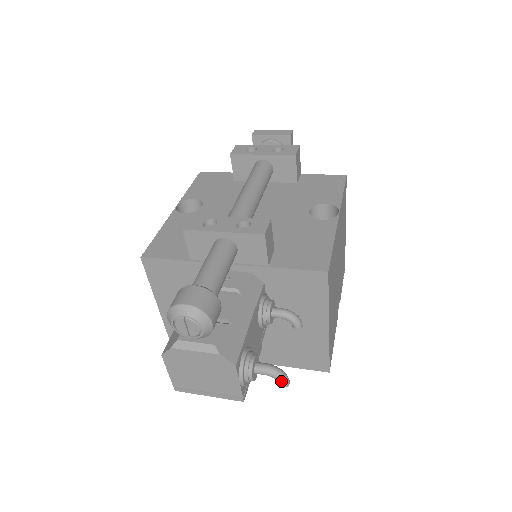
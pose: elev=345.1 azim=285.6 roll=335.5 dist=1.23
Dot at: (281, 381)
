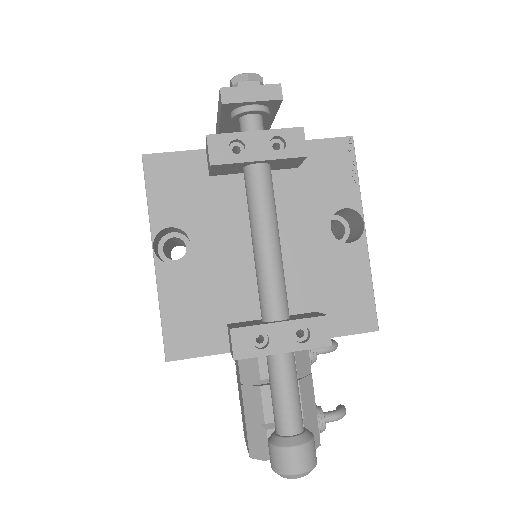
Dot at: occluded
